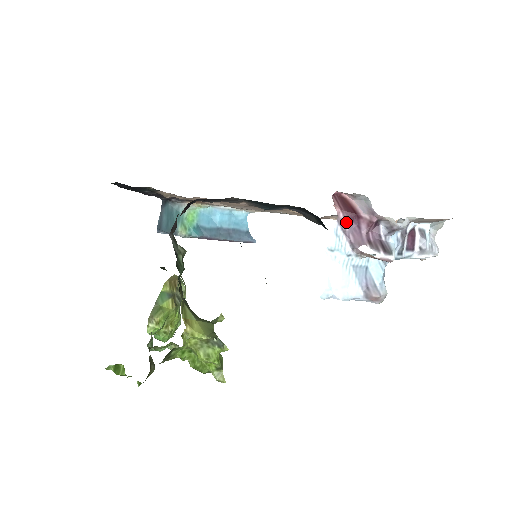
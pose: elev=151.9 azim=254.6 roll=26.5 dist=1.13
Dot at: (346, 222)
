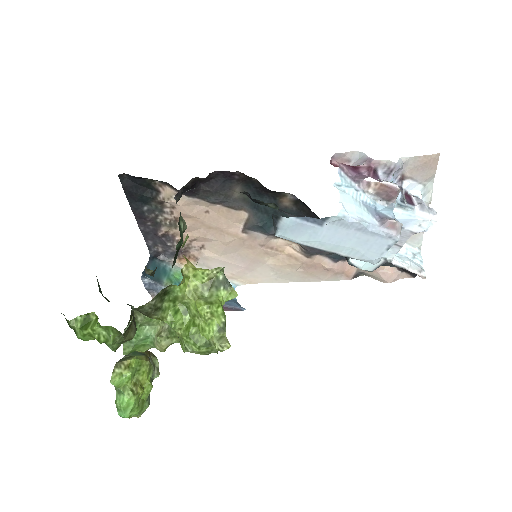
Dot at: (347, 170)
